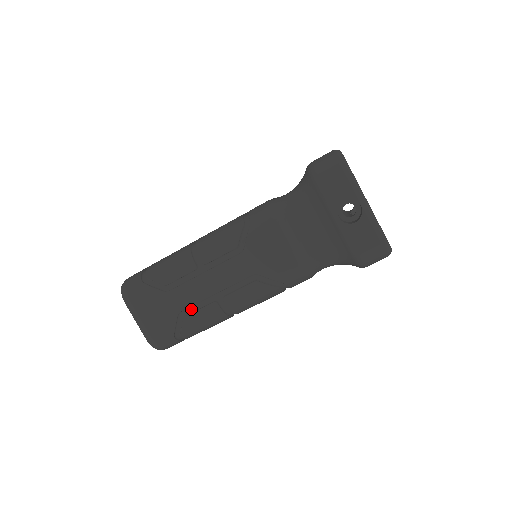
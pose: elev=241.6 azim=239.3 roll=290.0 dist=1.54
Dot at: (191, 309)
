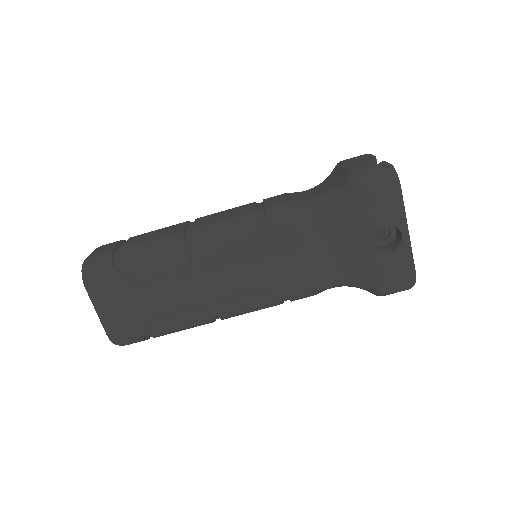
Dot at: (172, 309)
